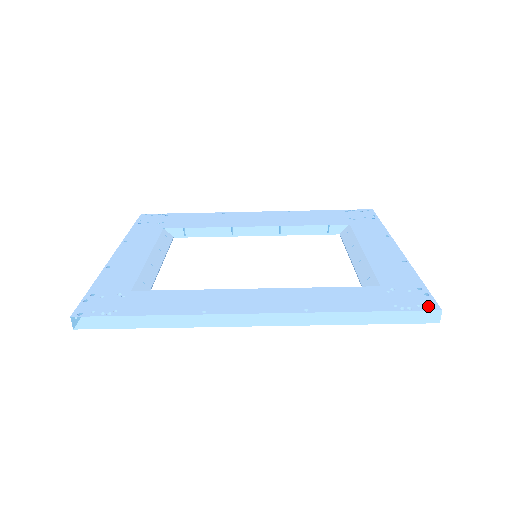
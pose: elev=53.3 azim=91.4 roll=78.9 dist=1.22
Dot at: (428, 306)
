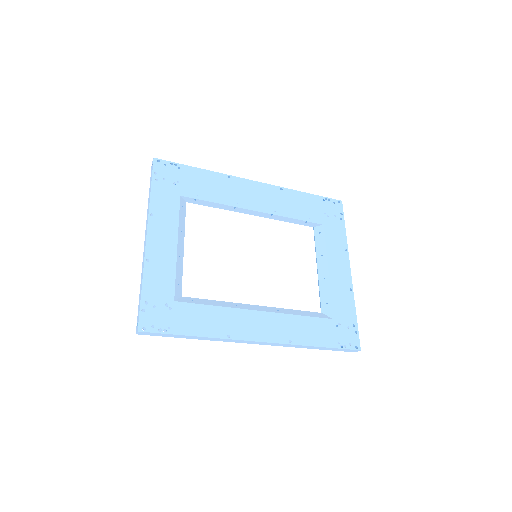
Dot at: (355, 345)
